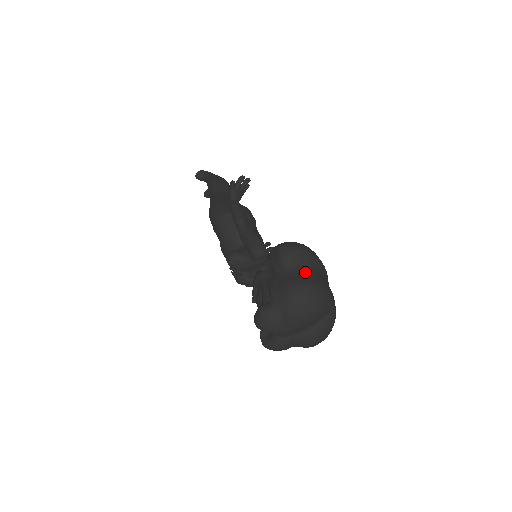
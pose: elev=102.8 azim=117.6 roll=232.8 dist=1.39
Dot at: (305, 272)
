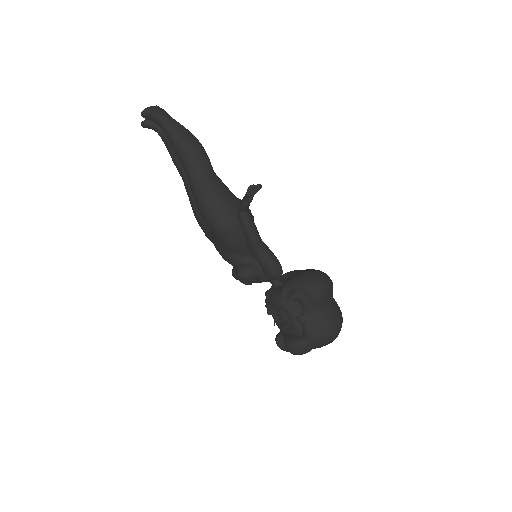
Dot at: (332, 309)
